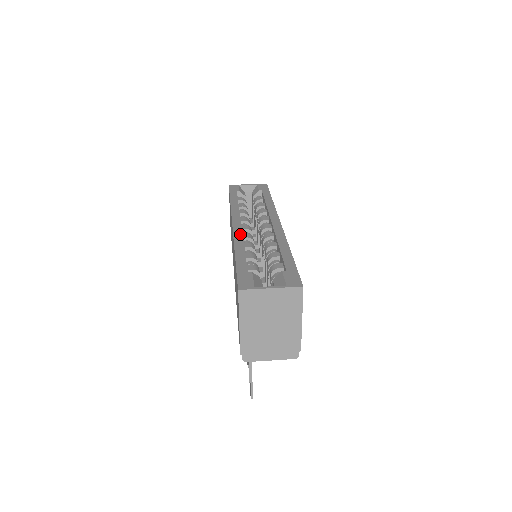
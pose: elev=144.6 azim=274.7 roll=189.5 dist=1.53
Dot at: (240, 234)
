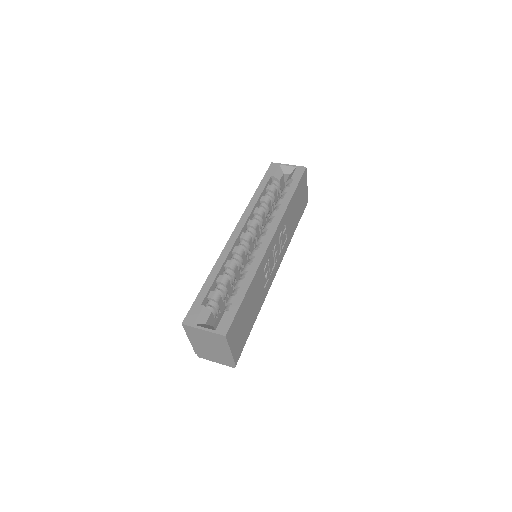
Dot at: (228, 250)
